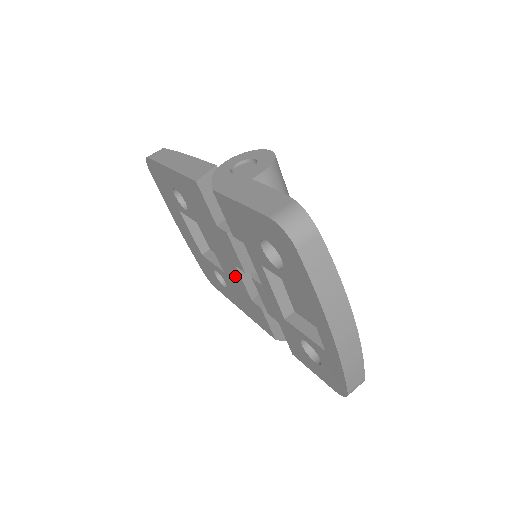
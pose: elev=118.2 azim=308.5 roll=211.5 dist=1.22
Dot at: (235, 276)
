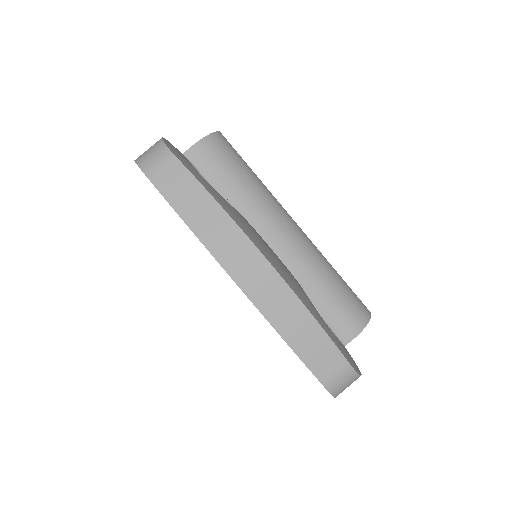
Dot at: occluded
